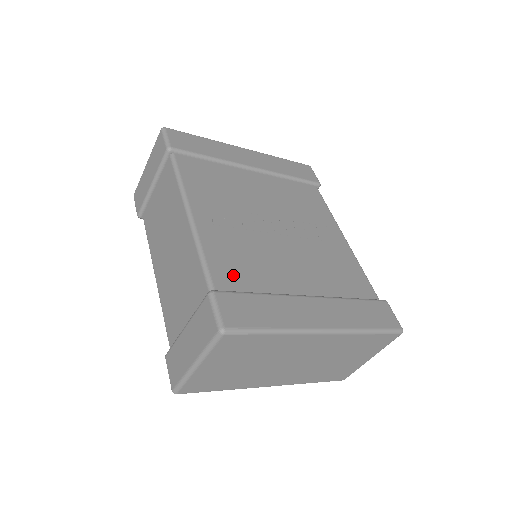
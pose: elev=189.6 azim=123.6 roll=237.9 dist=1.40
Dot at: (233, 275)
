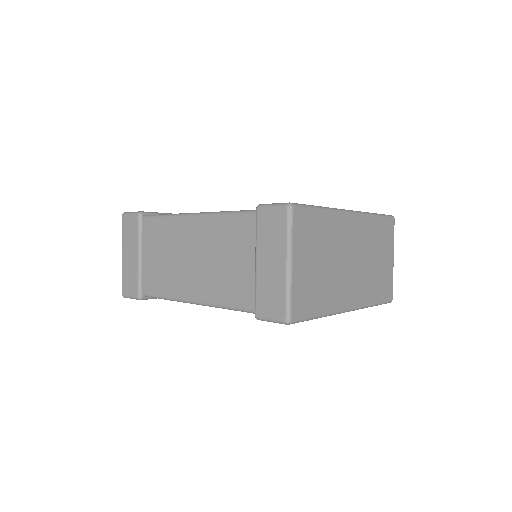
Dot at: occluded
